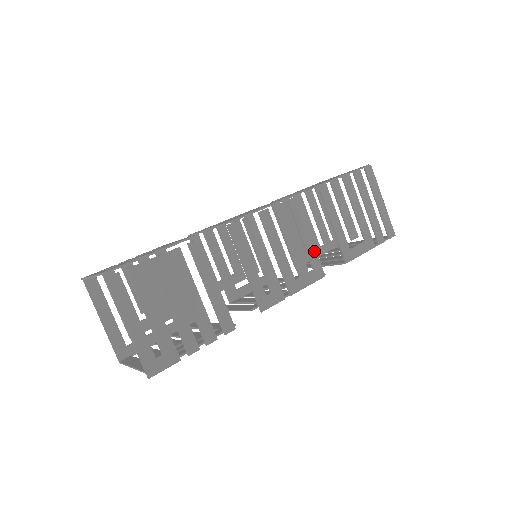
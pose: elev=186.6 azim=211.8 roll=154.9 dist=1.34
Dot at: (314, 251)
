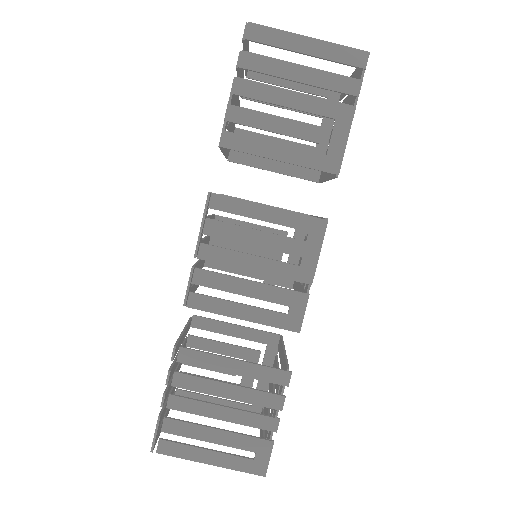
Dot at: (289, 215)
